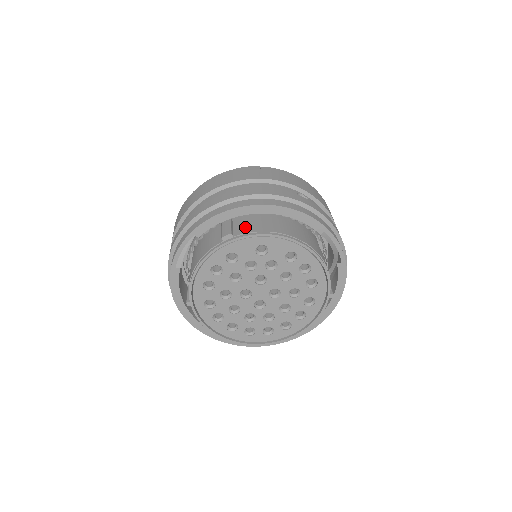
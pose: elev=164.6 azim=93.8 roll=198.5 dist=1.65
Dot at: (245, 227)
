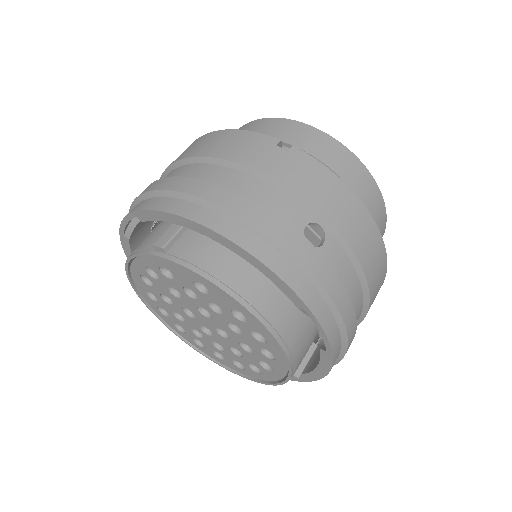
Dot at: (191, 246)
